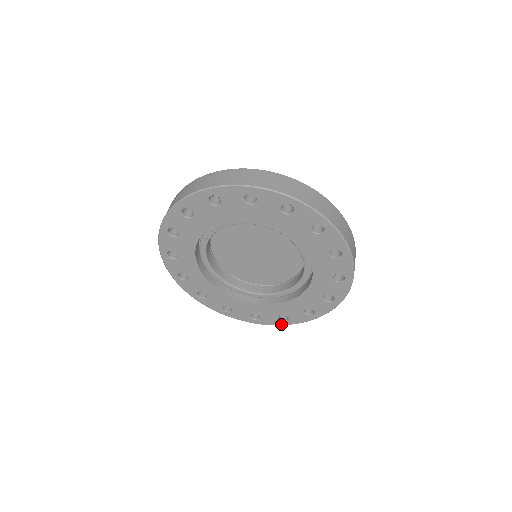
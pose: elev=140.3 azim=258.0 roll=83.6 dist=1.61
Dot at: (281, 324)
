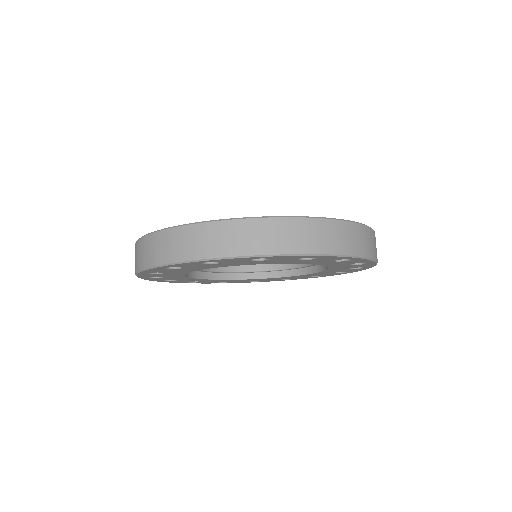
Dot at: (283, 280)
